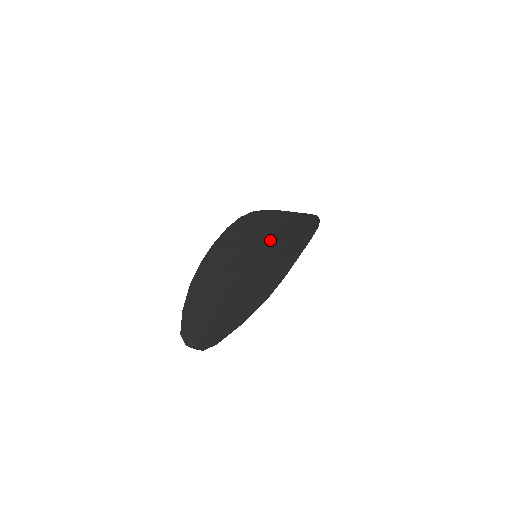
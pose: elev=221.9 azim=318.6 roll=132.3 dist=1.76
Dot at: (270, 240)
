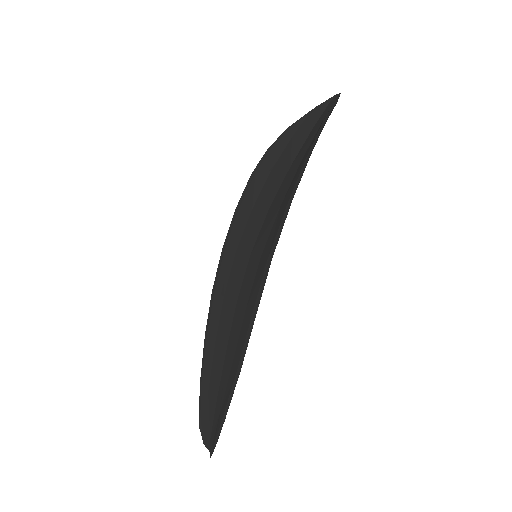
Dot at: (268, 214)
